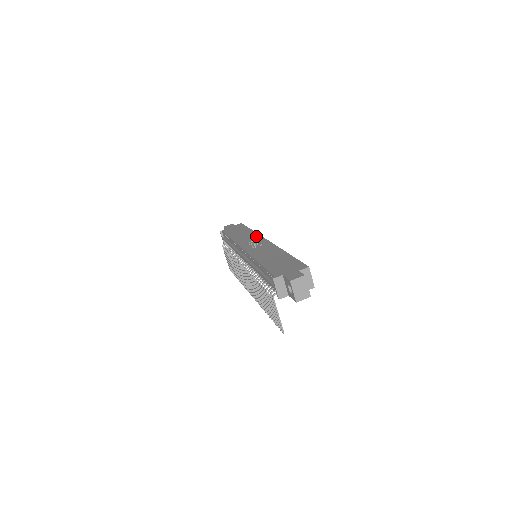
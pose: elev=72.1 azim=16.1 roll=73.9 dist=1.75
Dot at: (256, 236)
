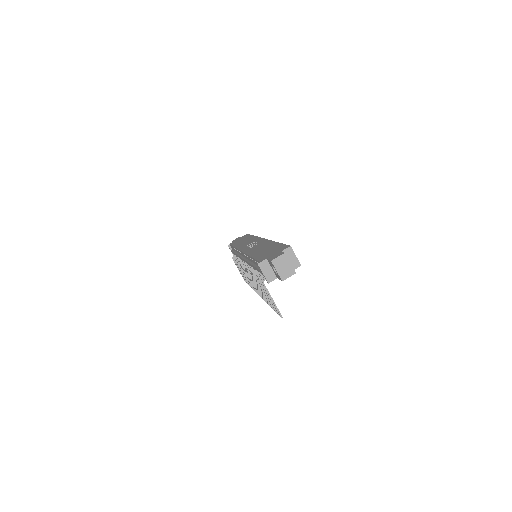
Dot at: (255, 239)
